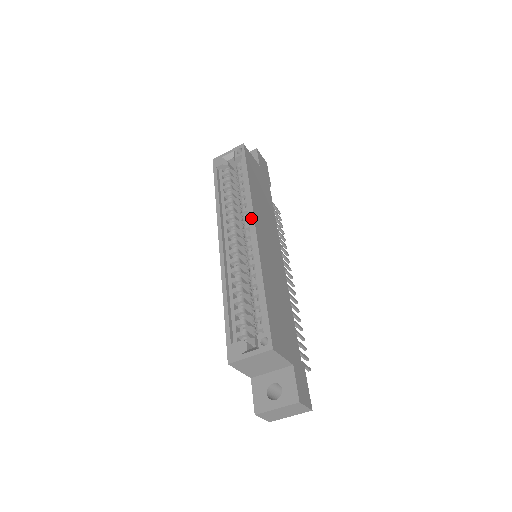
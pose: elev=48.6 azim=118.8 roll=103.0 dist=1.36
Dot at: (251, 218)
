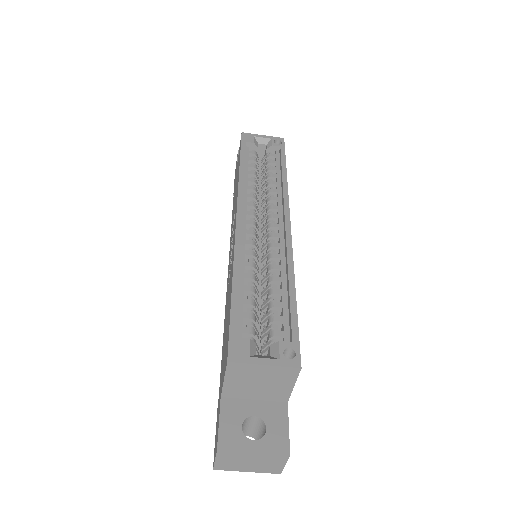
Dot at: (286, 210)
